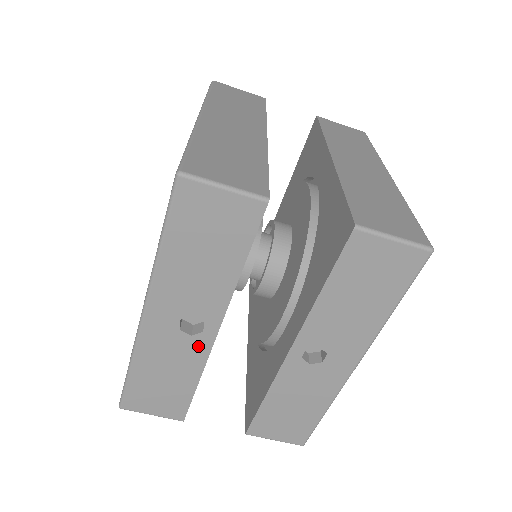
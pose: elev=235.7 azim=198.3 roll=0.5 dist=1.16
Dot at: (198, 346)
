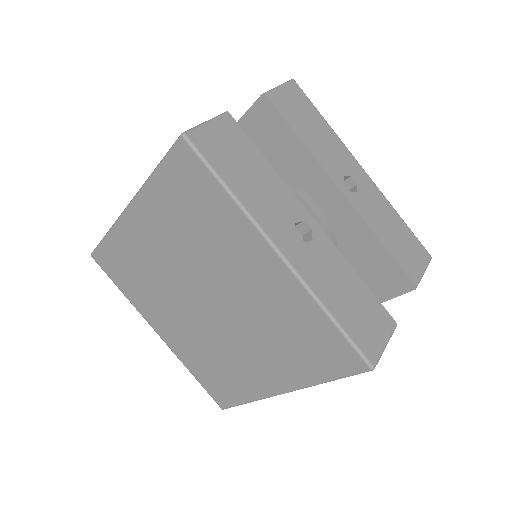
Dot at: (323, 244)
